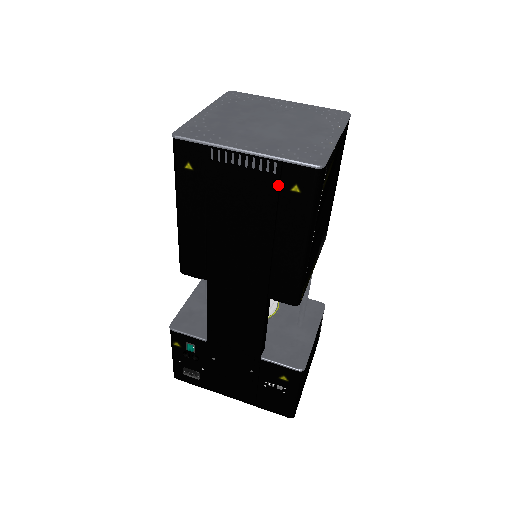
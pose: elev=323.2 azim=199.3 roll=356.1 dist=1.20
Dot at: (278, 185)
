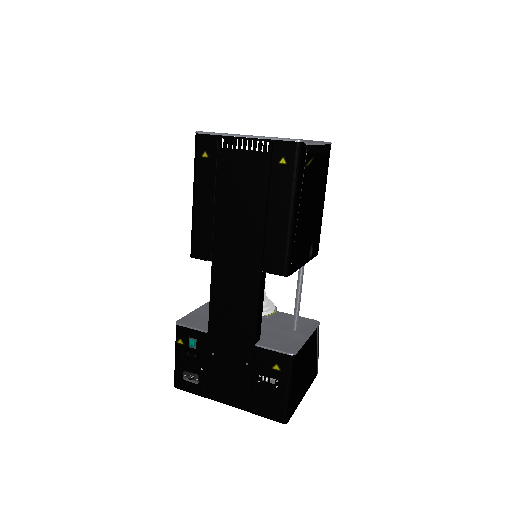
Dot at: (270, 160)
